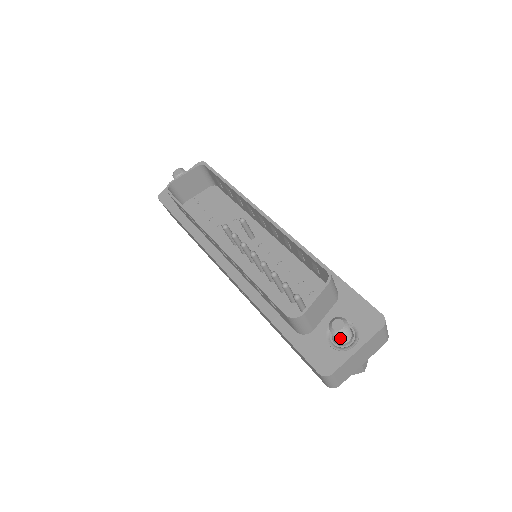
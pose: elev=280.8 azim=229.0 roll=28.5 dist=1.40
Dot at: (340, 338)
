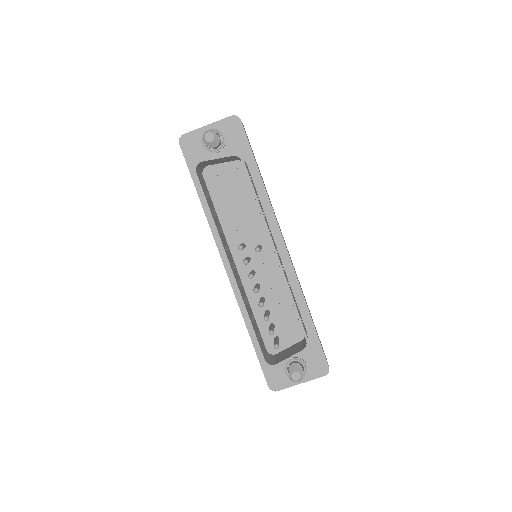
Dot at: occluded
